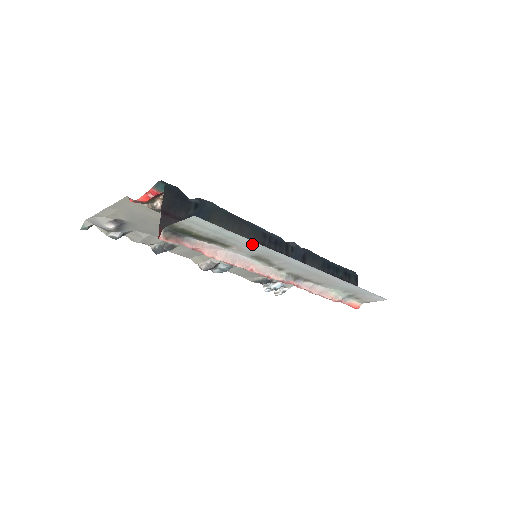
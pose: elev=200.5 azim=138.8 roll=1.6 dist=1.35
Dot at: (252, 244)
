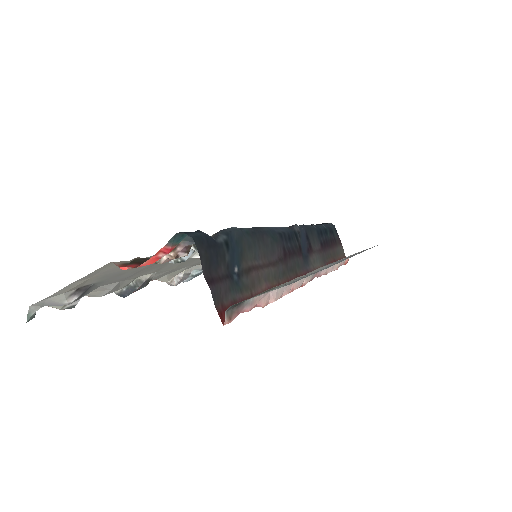
Dot at: occluded
